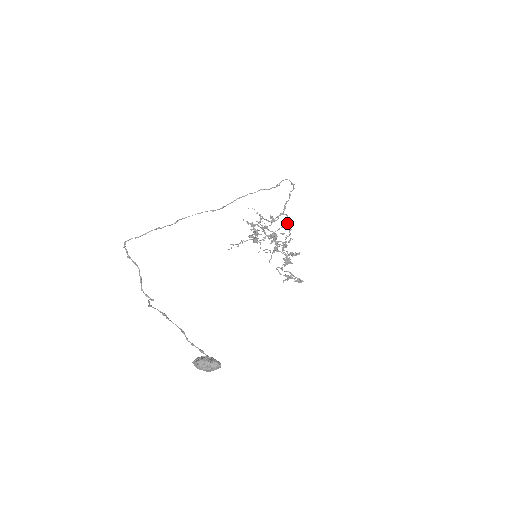
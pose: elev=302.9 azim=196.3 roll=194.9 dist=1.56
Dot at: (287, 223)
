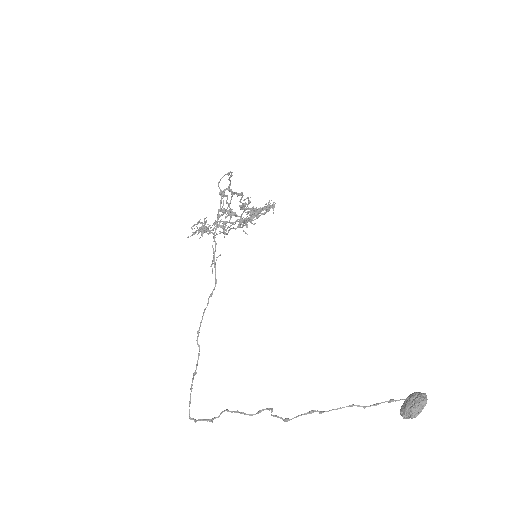
Dot at: (234, 194)
